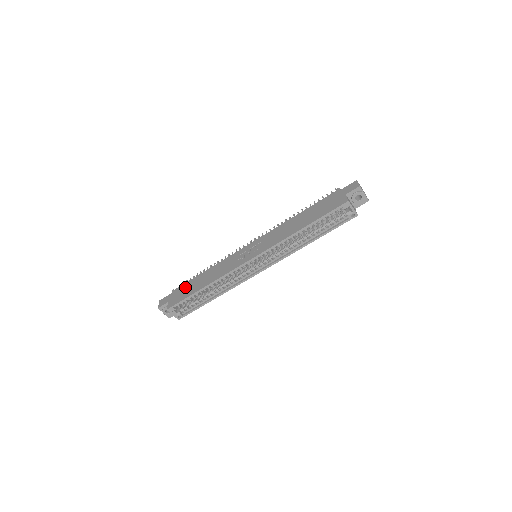
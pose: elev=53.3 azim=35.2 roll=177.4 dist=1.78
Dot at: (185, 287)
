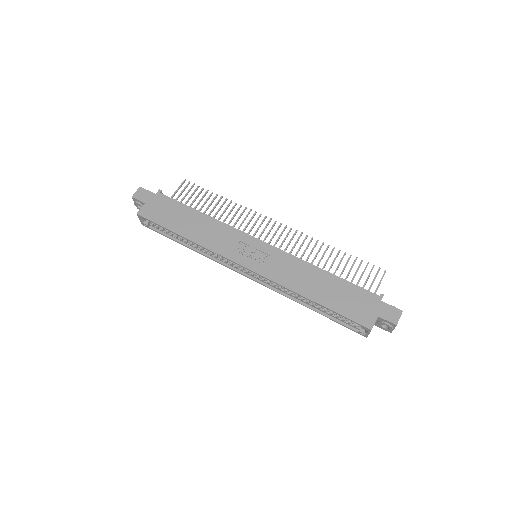
Dot at: (171, 207)
